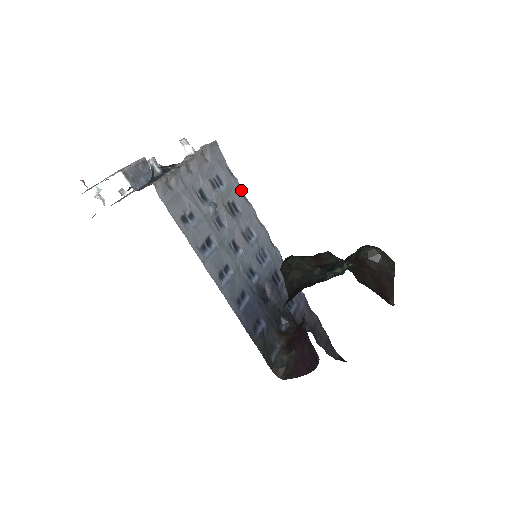
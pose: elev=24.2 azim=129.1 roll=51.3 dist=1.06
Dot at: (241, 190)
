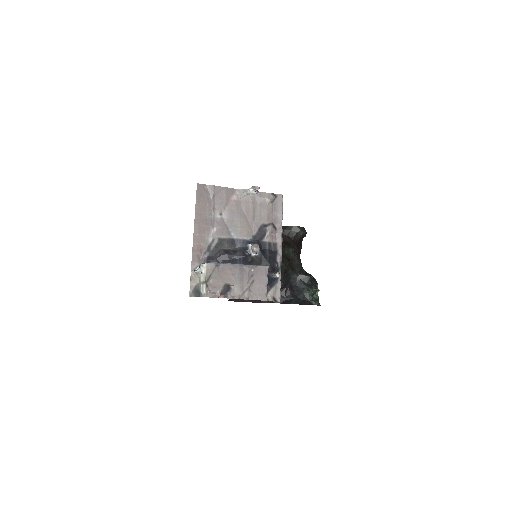
Dot at: occluded
